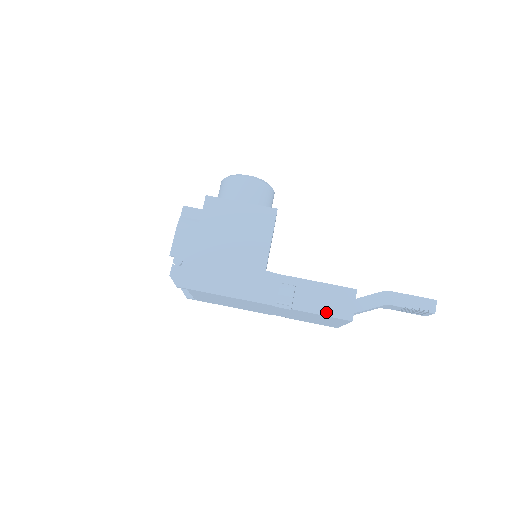
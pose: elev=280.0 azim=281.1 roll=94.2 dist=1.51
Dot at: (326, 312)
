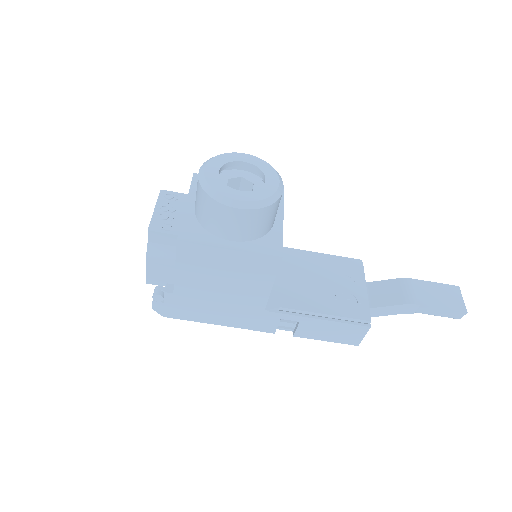
Dot at: (331, 340)
